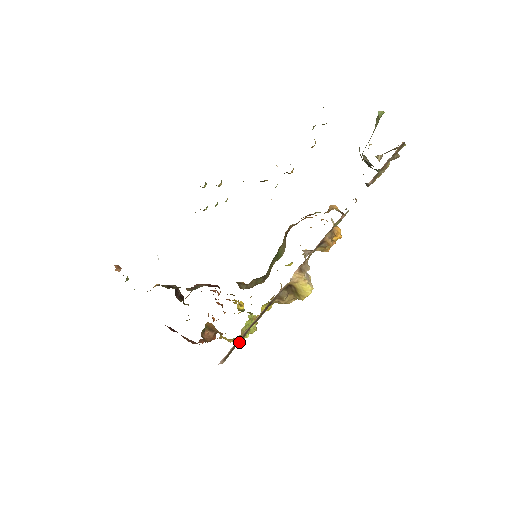
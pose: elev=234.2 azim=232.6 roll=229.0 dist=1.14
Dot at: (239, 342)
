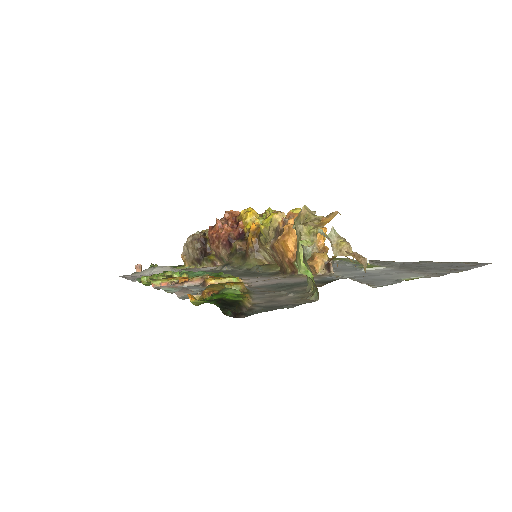
Dot at: occluded
